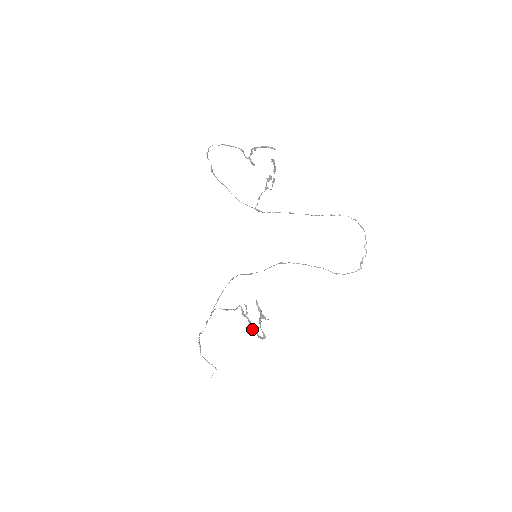
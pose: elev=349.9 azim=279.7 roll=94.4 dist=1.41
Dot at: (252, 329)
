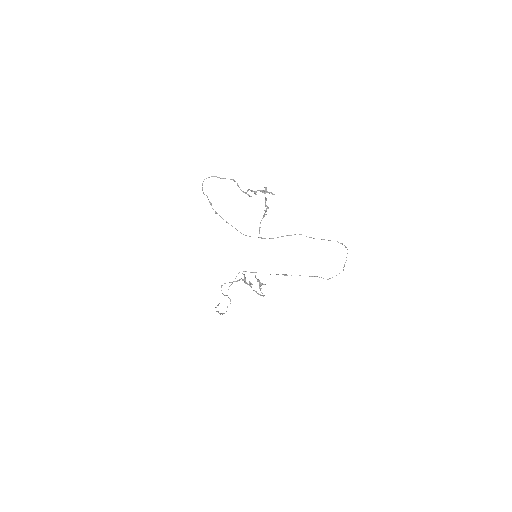
Dot at: (249, 284)
